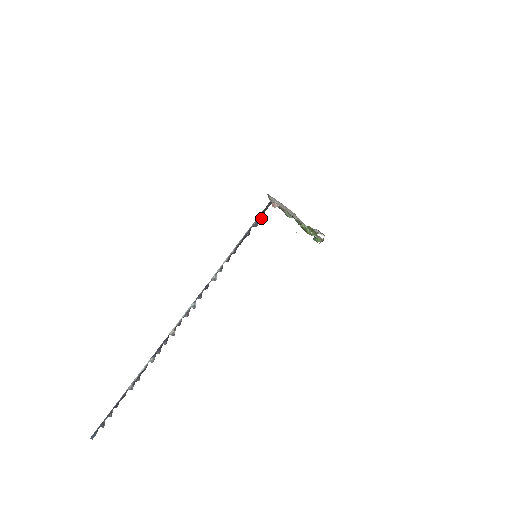
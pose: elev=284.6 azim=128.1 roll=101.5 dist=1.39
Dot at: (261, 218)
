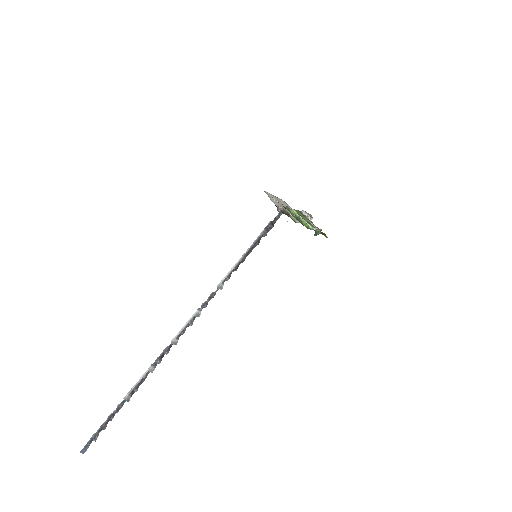
Dot at: (271, 227)
